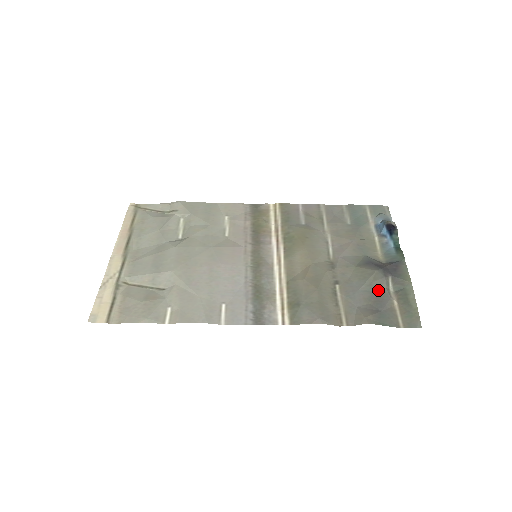
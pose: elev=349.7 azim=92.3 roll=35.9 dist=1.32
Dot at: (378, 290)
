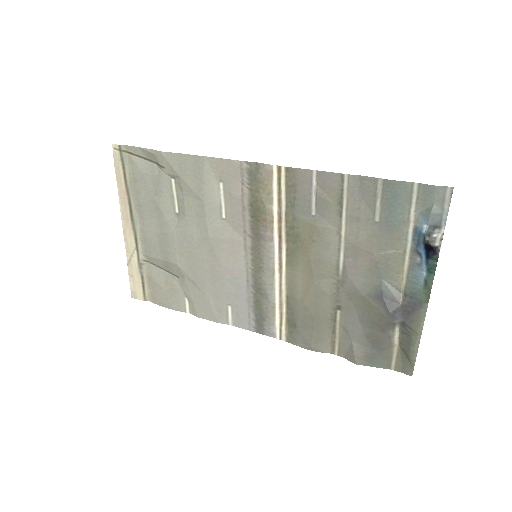
Dot at: (380, 330)
